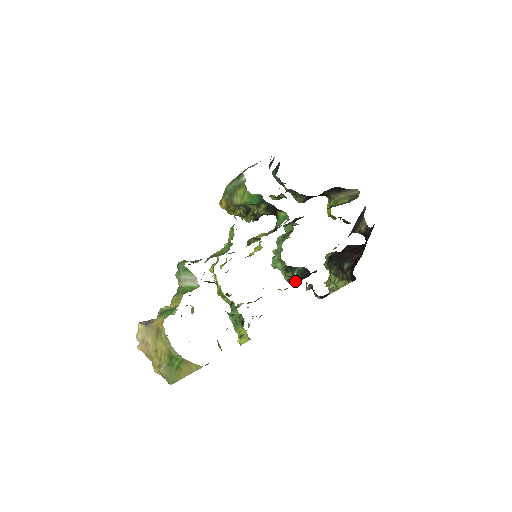
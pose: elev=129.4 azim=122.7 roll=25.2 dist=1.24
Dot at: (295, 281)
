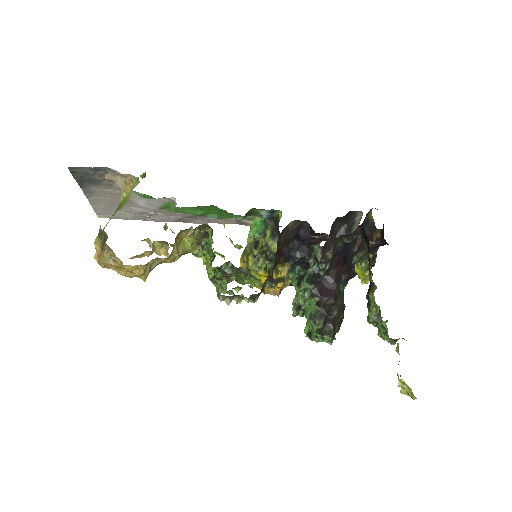
Dot at: (311, 297)
